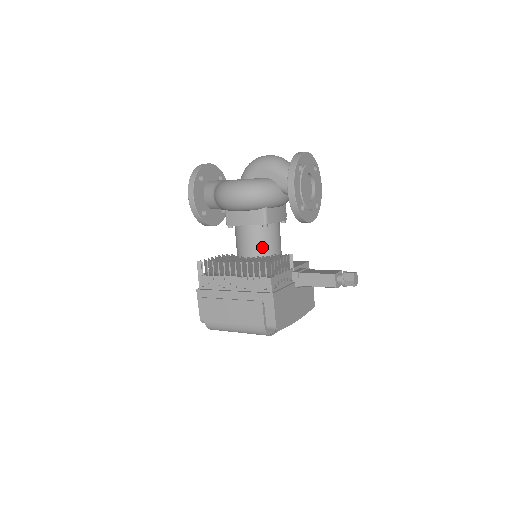
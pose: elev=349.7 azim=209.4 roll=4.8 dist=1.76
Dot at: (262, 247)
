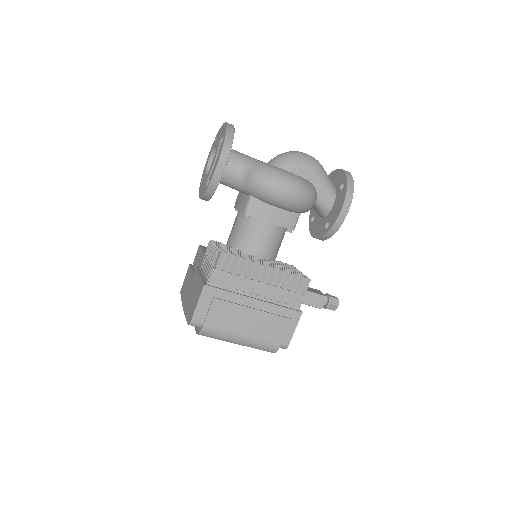
Dot at: (274, 251)
